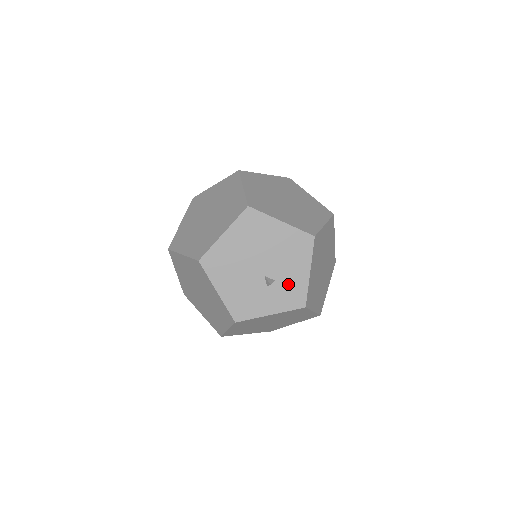
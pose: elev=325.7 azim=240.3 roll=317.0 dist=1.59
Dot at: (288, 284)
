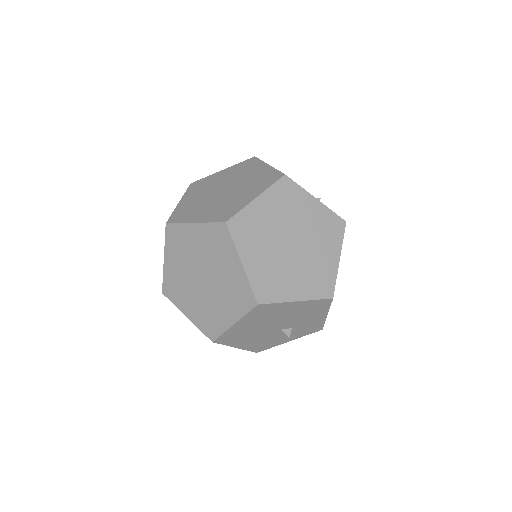
Dot at: (305, 326)
